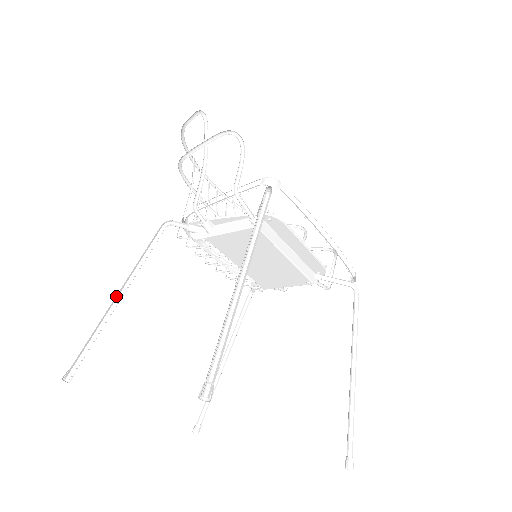
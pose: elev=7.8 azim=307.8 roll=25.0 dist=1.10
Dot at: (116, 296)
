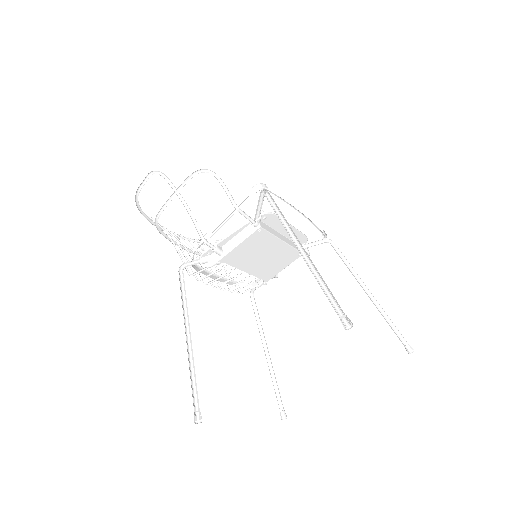
Dot at: (186, 340)
